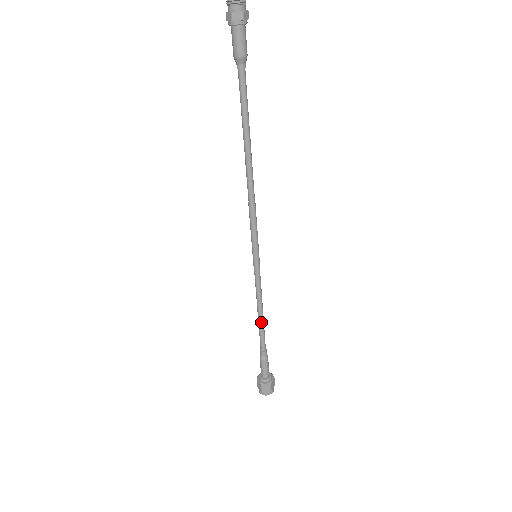
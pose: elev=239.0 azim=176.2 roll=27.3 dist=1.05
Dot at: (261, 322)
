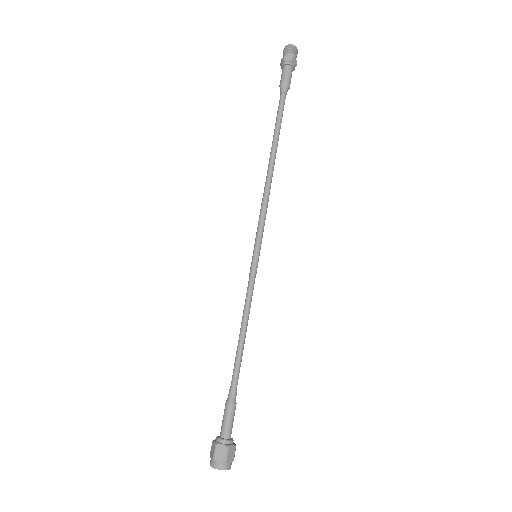
Dot at: (244, 343)
